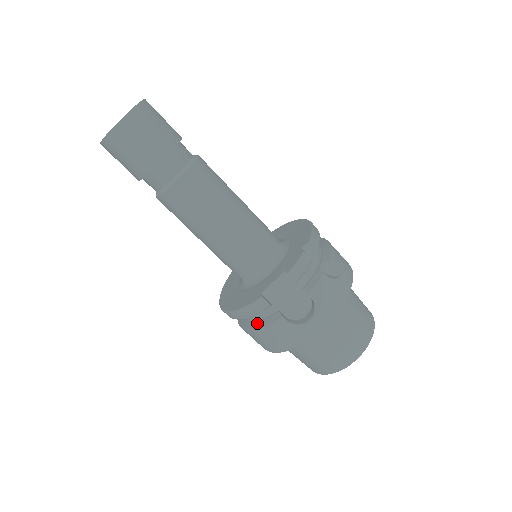
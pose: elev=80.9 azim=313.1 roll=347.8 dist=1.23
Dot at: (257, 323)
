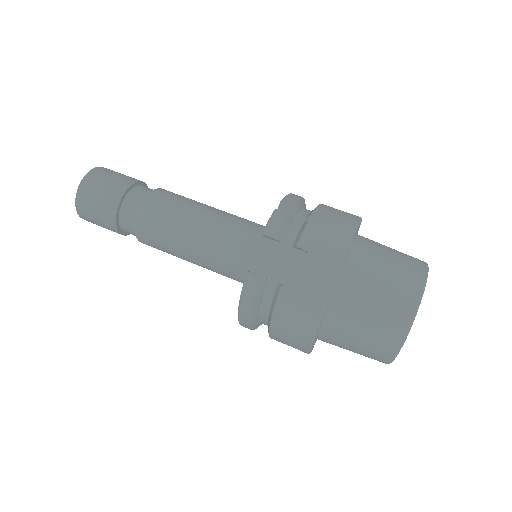
Dot at: (269, 313)
